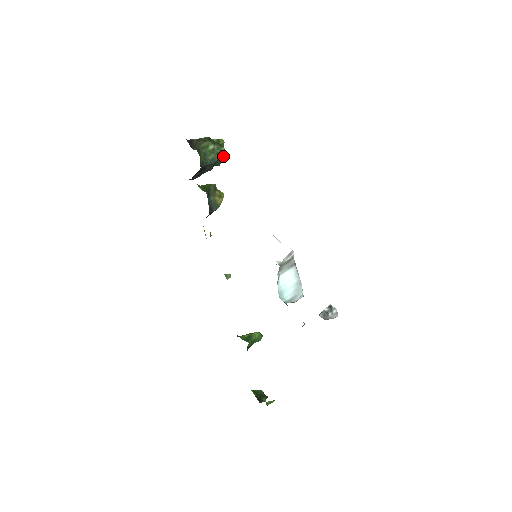
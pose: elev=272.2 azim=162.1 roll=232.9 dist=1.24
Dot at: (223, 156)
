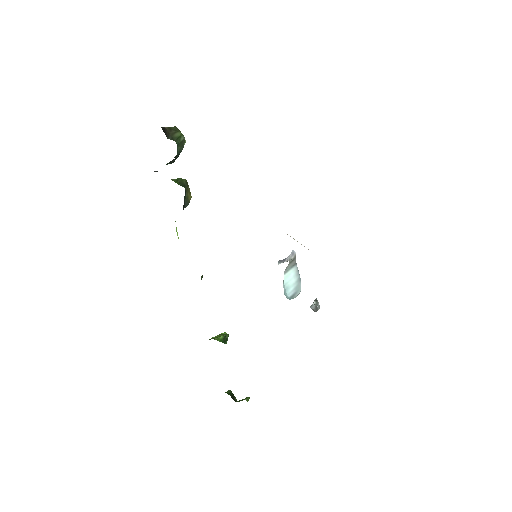
Dot at: occluded
